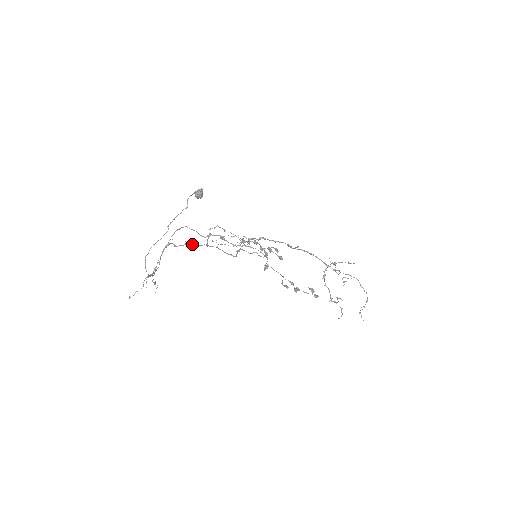
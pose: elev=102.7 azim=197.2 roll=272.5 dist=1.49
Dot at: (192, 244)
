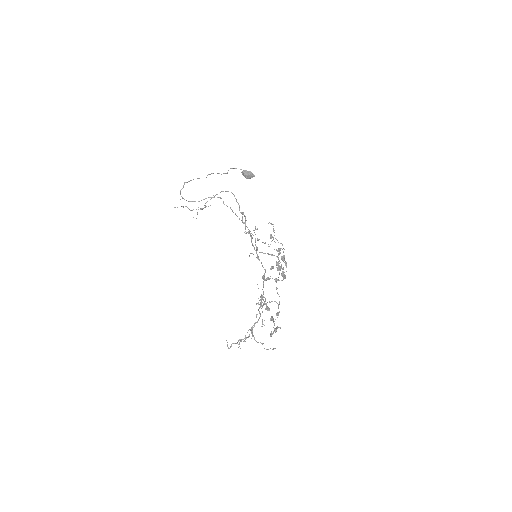
Dot at: occluded
